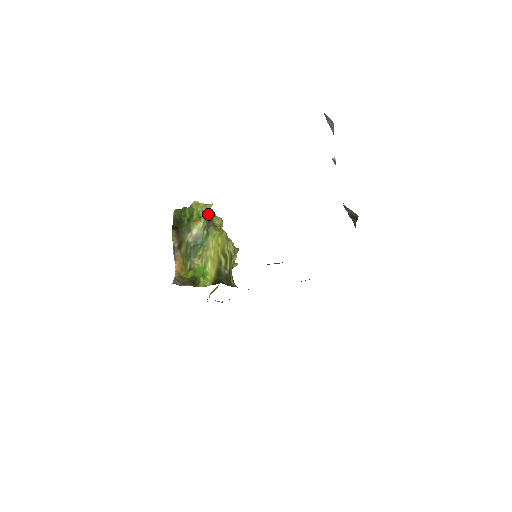
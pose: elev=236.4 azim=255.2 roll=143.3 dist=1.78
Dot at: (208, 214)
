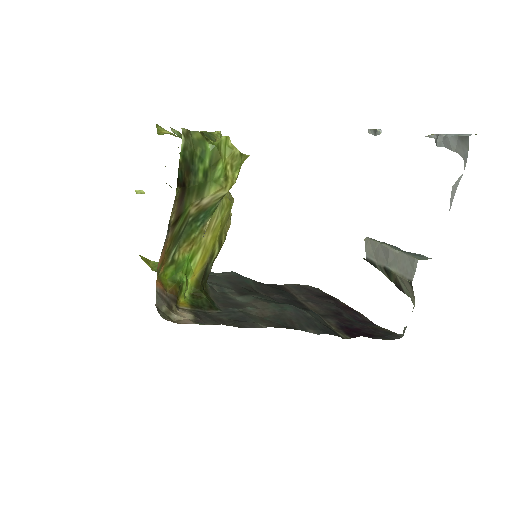
Dot at: occluded
